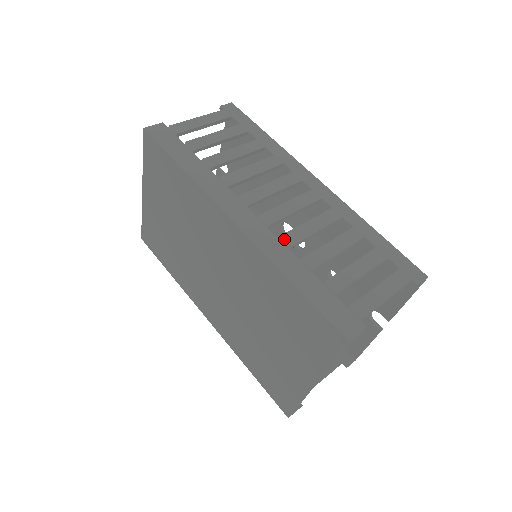
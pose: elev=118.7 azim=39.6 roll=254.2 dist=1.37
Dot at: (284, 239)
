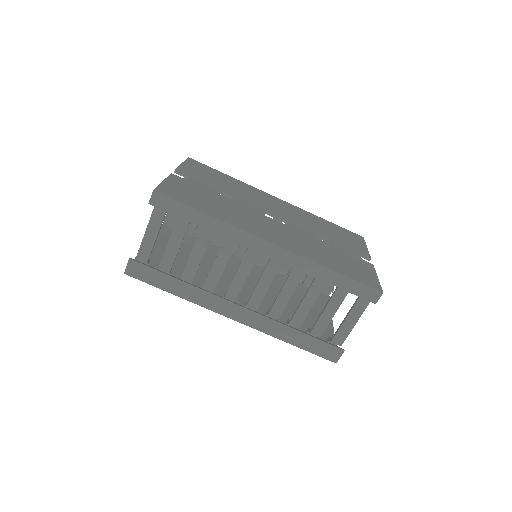
Dot at: (272, 316)
